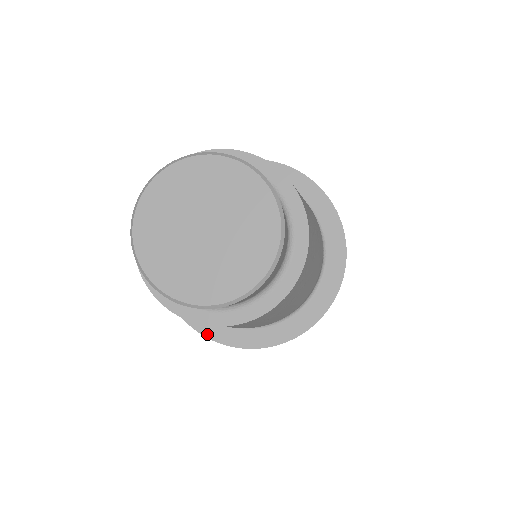
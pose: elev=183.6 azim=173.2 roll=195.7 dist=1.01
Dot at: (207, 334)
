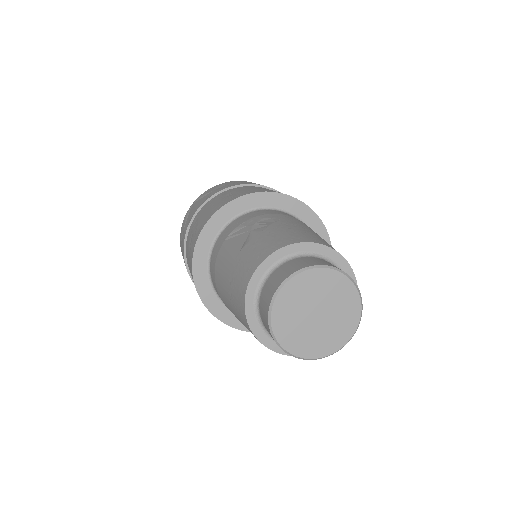
Dot at: (211, 310)
